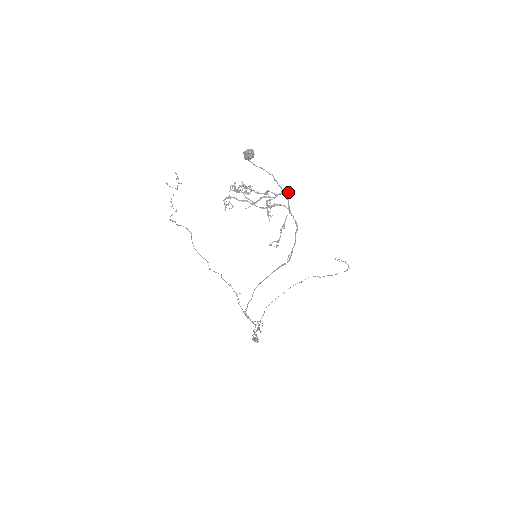
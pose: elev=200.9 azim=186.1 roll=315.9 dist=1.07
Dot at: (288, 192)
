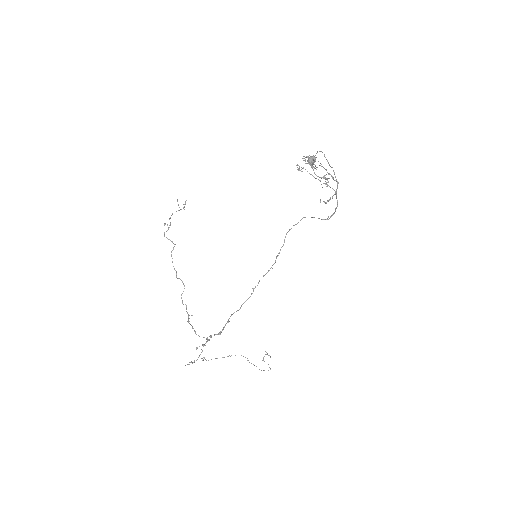
Dot at: occluded
